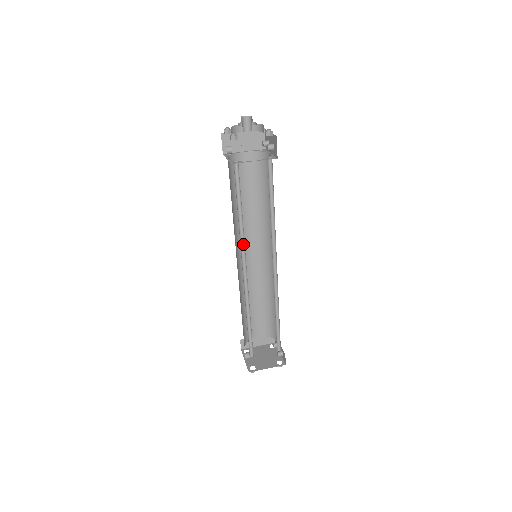
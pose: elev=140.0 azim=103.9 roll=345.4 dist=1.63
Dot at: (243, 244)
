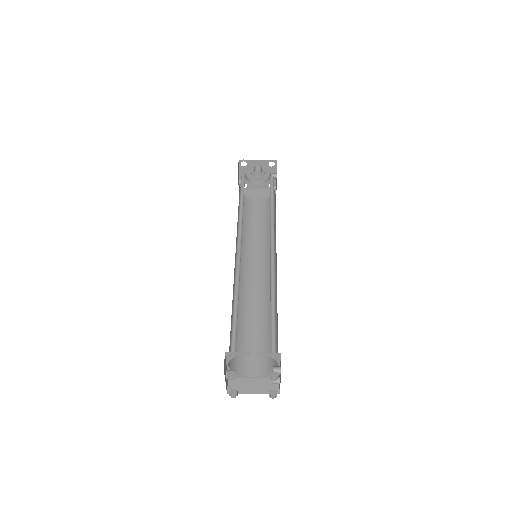
Dot at: (241, 230)
